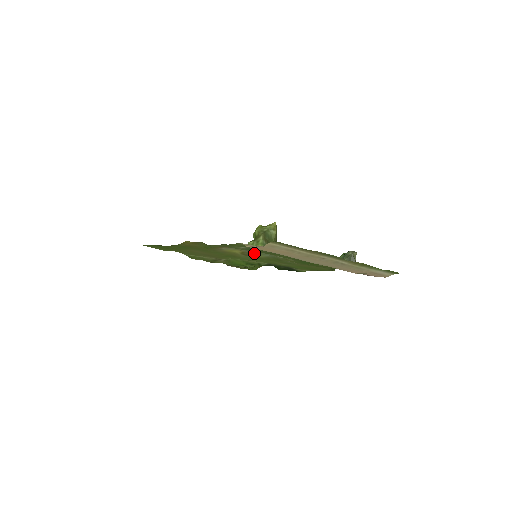
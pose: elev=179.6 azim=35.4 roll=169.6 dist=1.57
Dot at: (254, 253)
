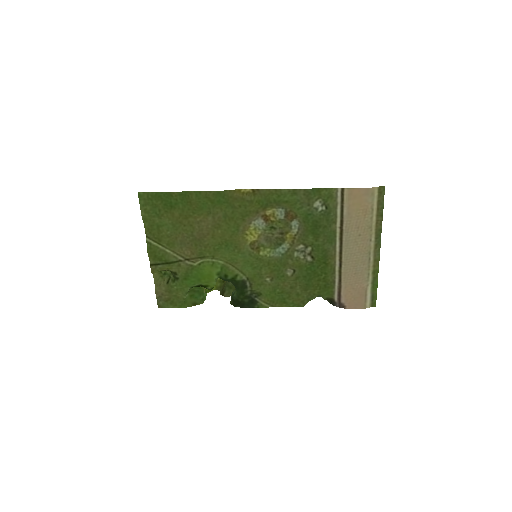
Dot at: (266, 247)
